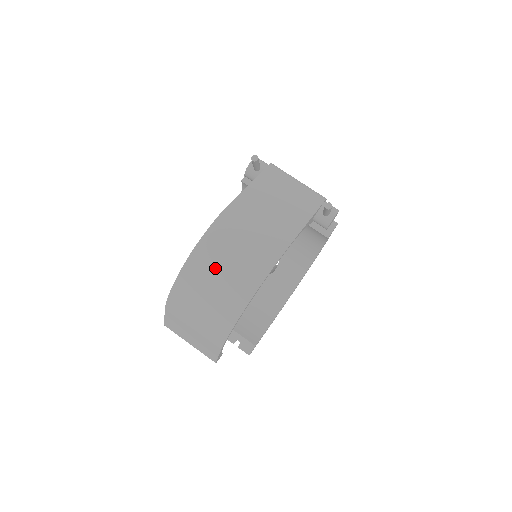
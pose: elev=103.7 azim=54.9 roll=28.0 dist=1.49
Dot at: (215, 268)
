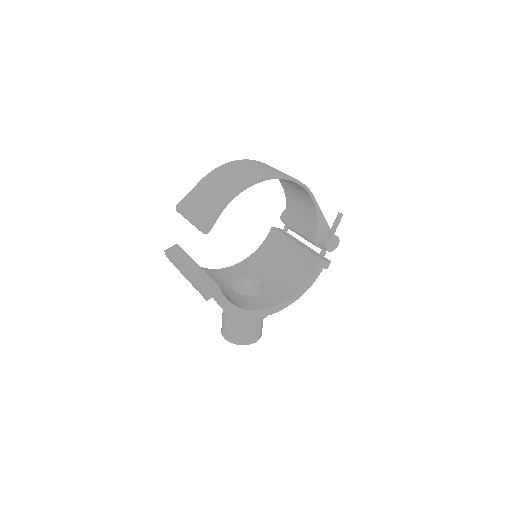
Dot at: (265, 166)
